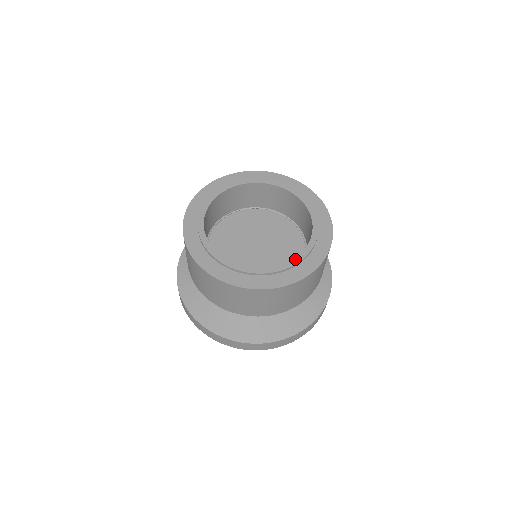
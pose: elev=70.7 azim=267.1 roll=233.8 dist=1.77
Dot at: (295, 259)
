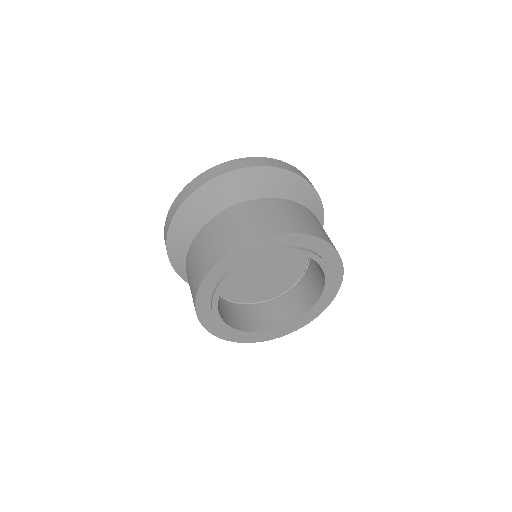
Dot at: (271, 331)
